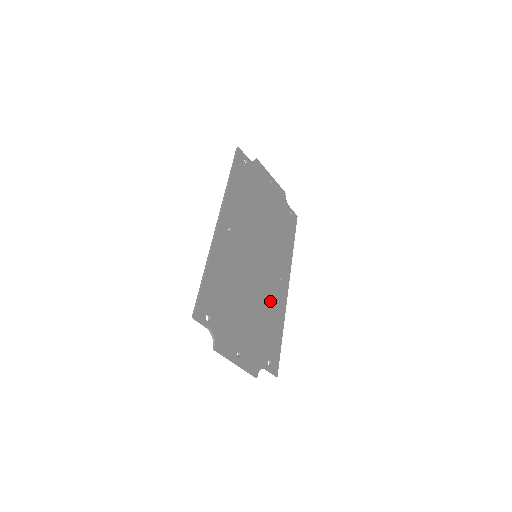
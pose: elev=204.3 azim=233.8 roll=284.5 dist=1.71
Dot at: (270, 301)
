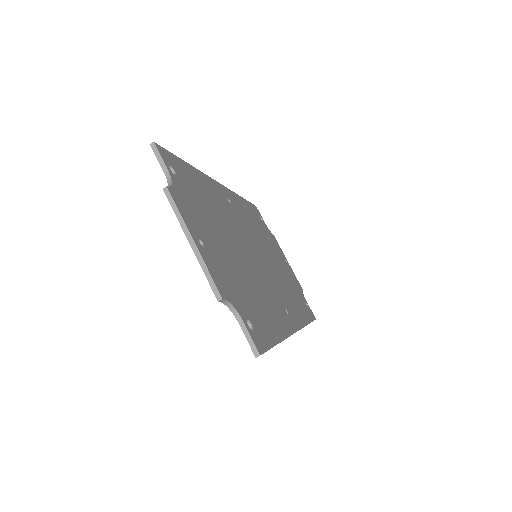
Dot at: (266, 297)
